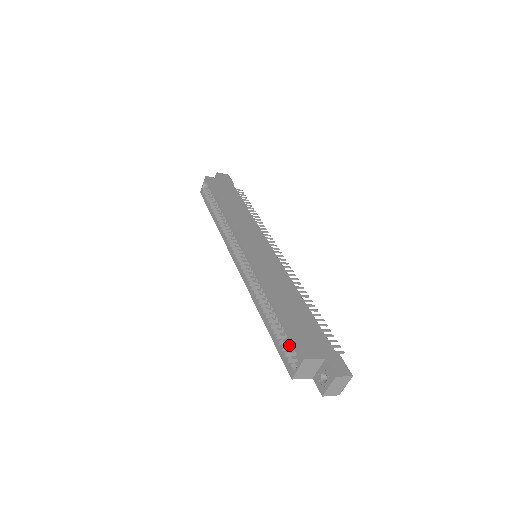
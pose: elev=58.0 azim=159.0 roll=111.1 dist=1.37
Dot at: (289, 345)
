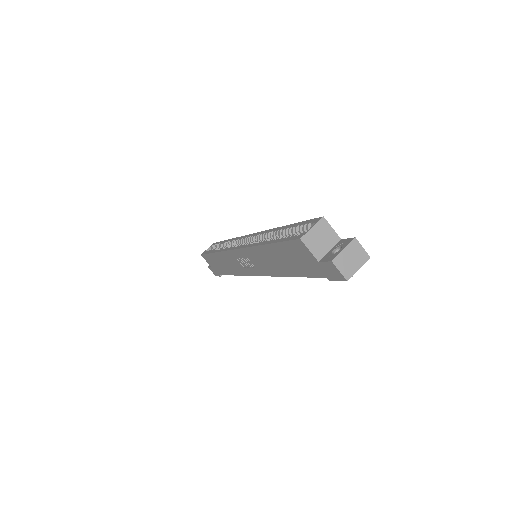
Dot at: occluded
